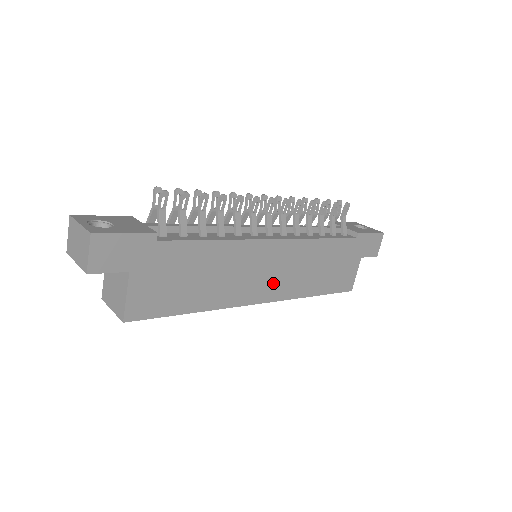
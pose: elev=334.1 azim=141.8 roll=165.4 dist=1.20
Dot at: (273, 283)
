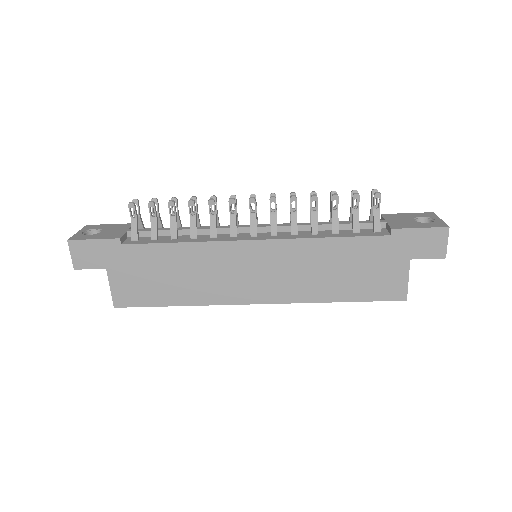
Dot at: (266, 284)
